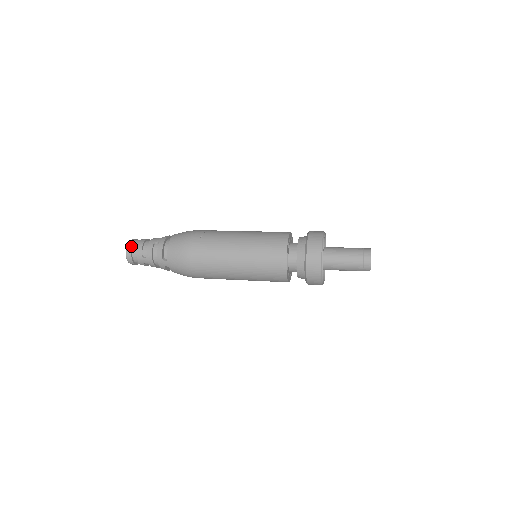
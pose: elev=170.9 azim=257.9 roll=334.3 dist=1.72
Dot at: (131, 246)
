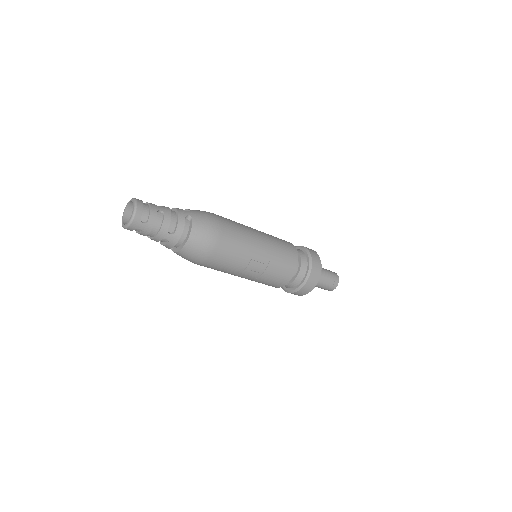
Dot at: occluded
